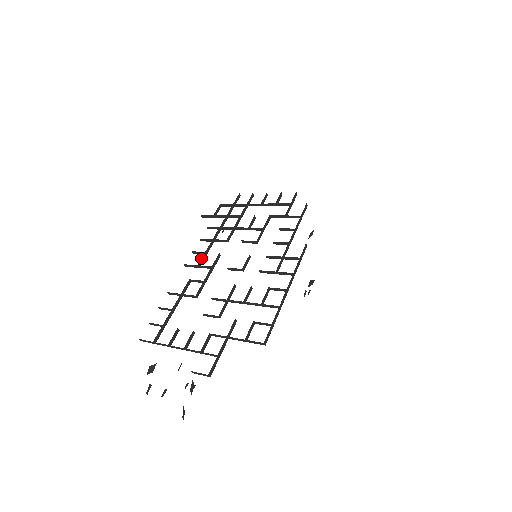
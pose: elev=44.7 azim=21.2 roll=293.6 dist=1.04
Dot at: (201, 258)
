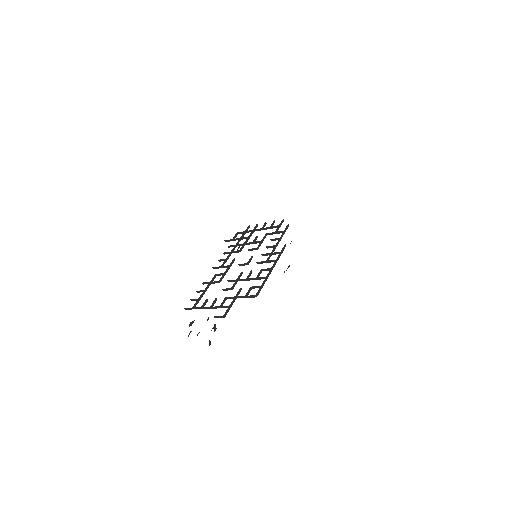
Dot at: (223, 262)
